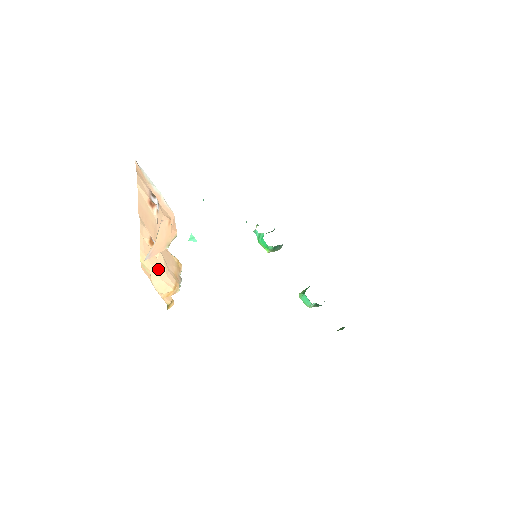
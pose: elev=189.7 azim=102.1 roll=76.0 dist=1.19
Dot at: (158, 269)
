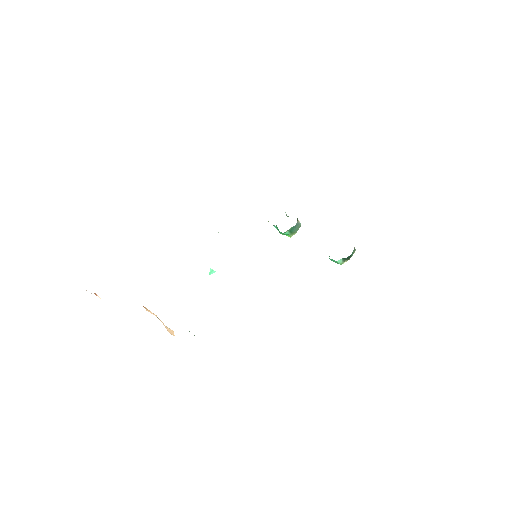
Dot at: occluded
